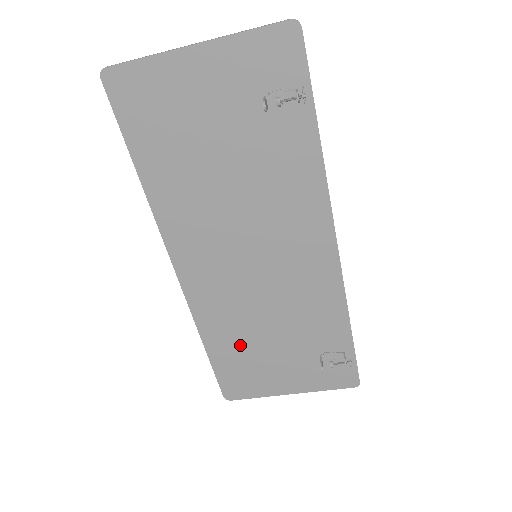
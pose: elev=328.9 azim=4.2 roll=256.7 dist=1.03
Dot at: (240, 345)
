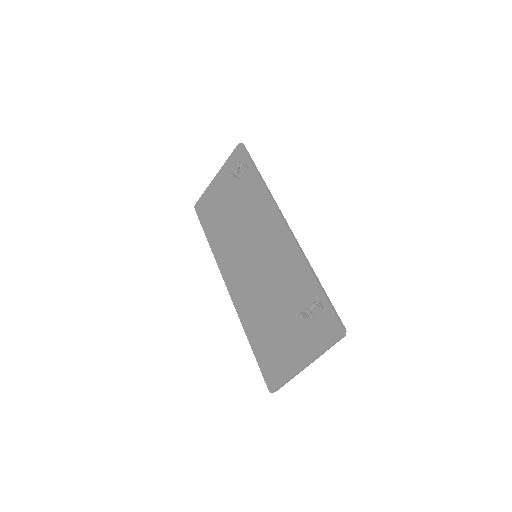
Dot at: (265, 329)
